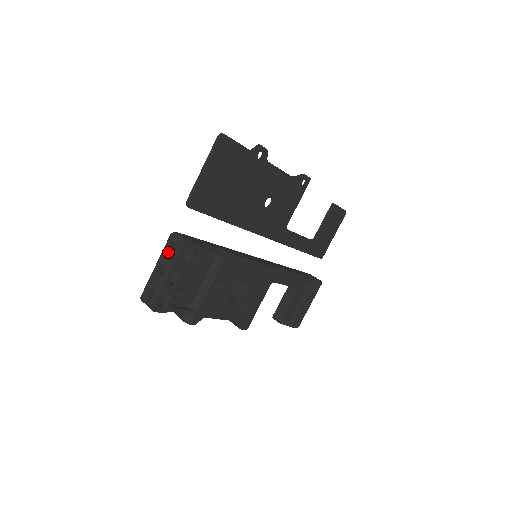
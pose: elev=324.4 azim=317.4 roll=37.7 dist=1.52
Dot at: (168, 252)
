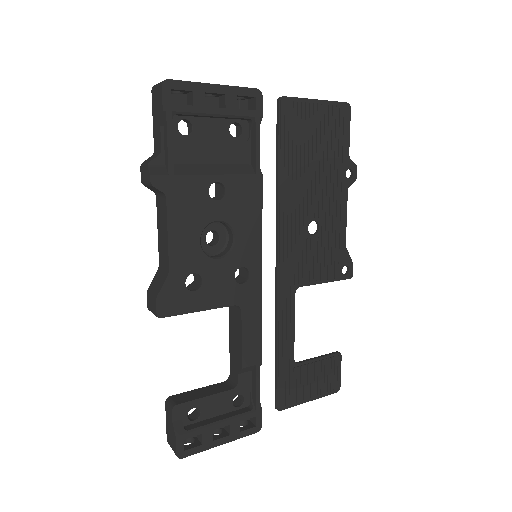
Dot at: occluded
